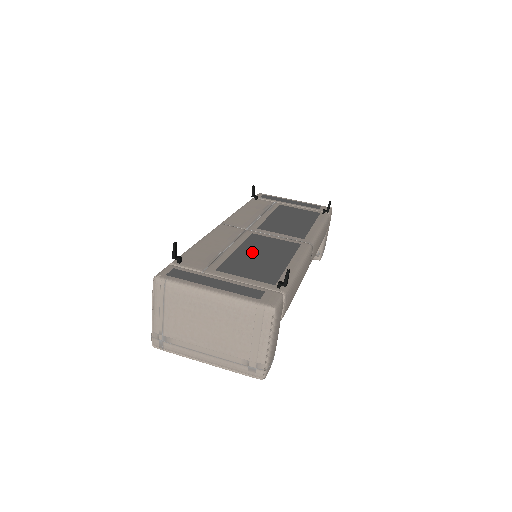
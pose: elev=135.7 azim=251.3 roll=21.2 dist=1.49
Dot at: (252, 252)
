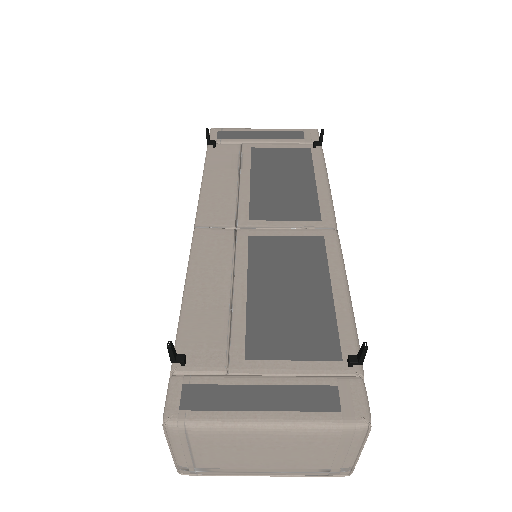
Dot at: (272, 286)
